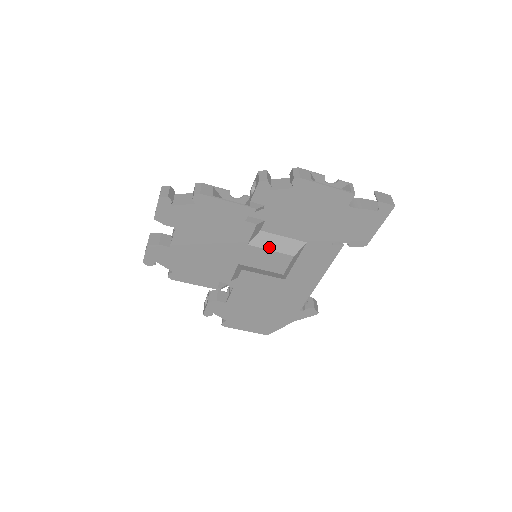
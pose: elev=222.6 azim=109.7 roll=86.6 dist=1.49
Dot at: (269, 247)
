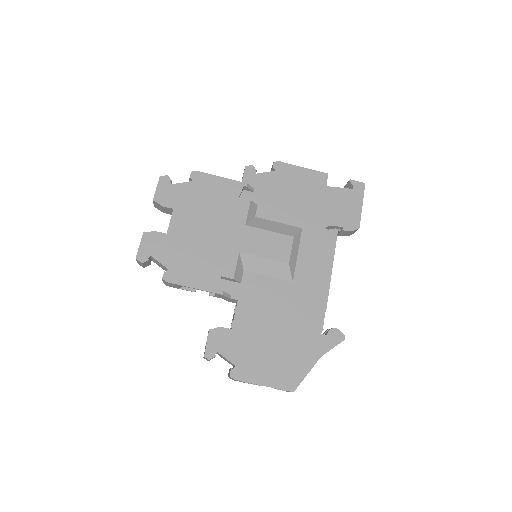
Dot at: (267, 229)
